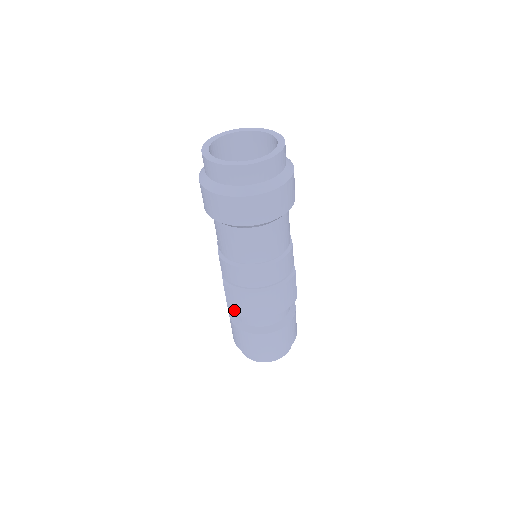
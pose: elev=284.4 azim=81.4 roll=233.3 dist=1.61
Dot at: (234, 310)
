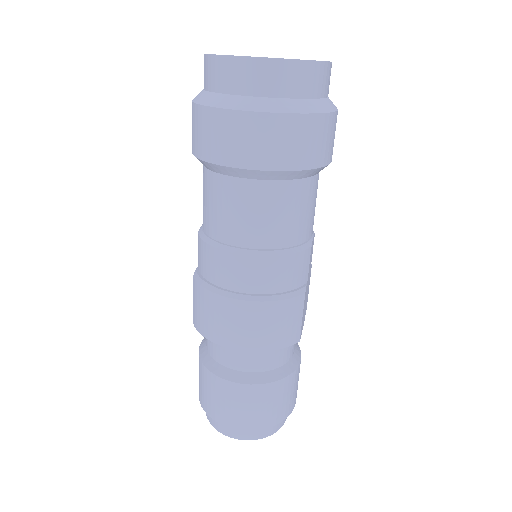
Dot at: (198, 325)
